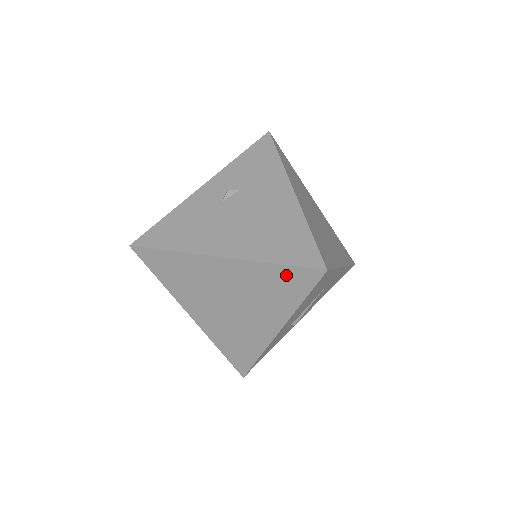
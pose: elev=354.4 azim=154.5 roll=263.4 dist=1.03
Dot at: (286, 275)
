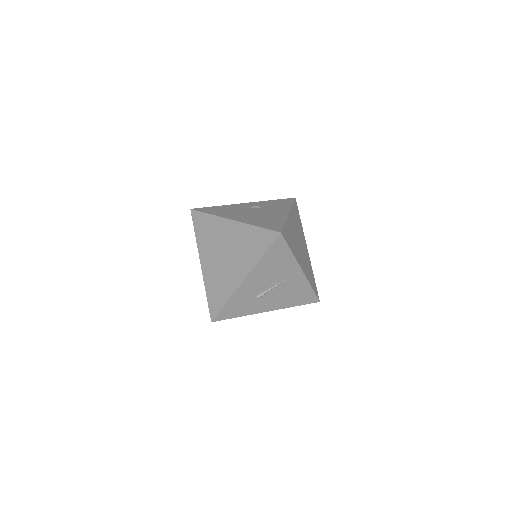
Dot at: (260, 235)
